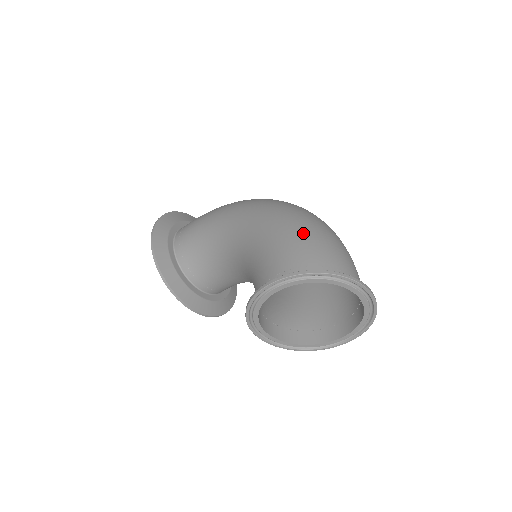
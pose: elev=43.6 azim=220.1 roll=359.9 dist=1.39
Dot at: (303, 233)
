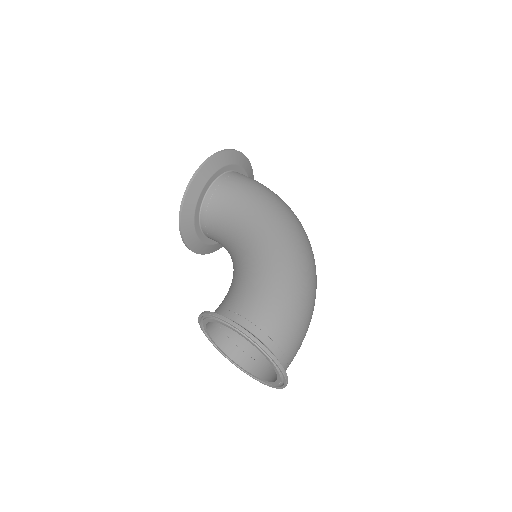
Dot at: (289, 302)
